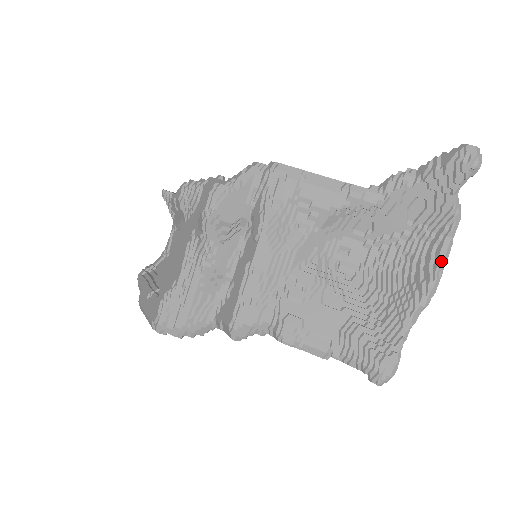
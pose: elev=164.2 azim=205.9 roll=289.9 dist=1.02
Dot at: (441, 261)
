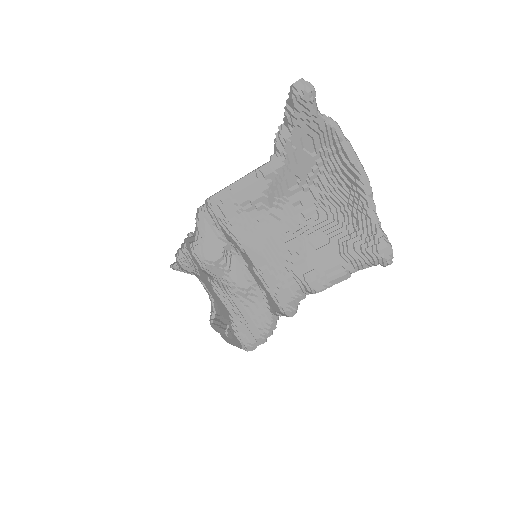
Dot at: (353, 159)
